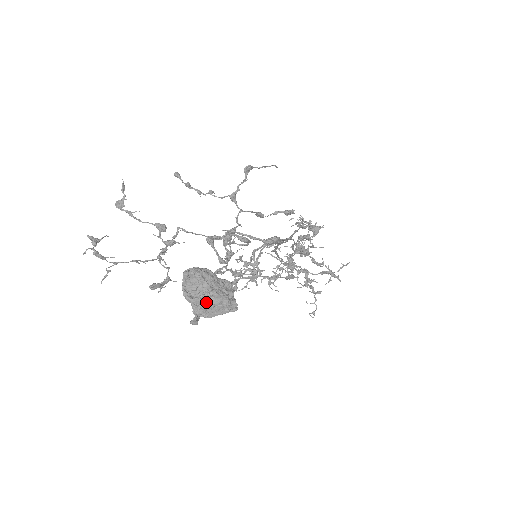
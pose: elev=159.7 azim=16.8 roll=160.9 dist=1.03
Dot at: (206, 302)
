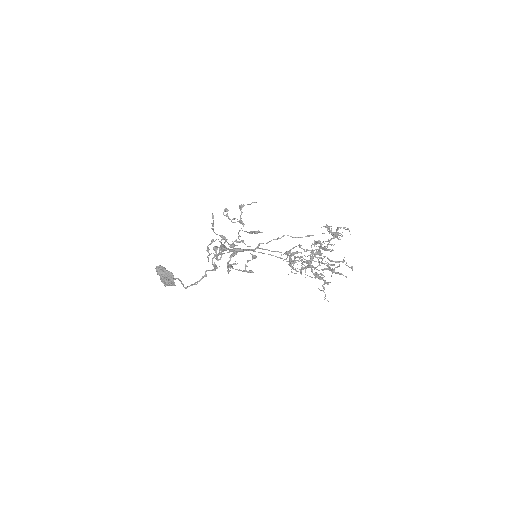
Dot at: (161, 280)
